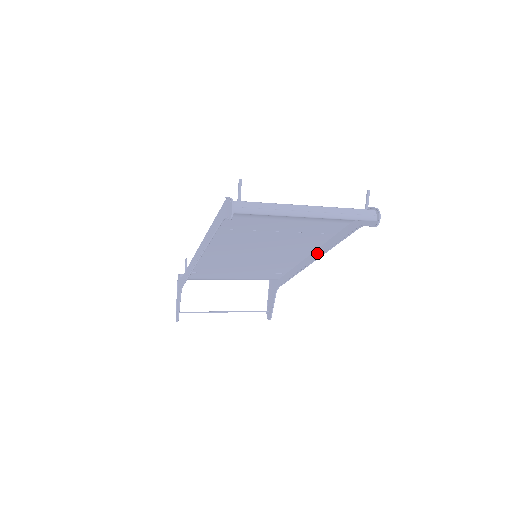
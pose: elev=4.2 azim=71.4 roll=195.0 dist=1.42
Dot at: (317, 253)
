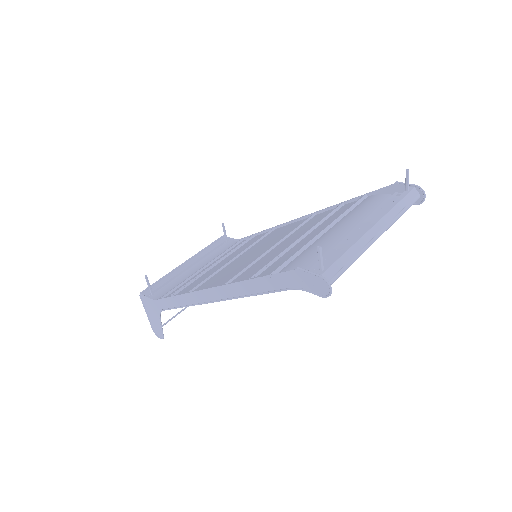
Dot at: occluded
